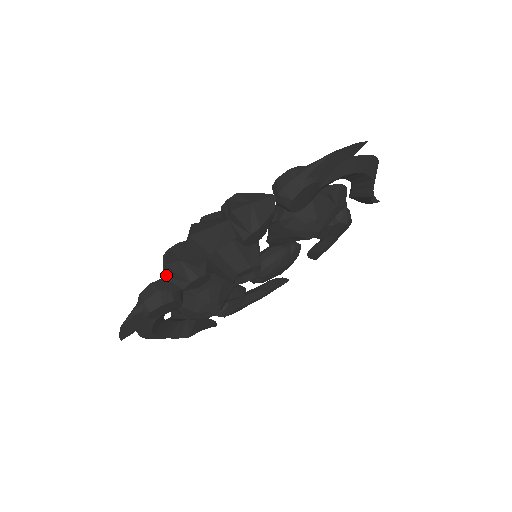
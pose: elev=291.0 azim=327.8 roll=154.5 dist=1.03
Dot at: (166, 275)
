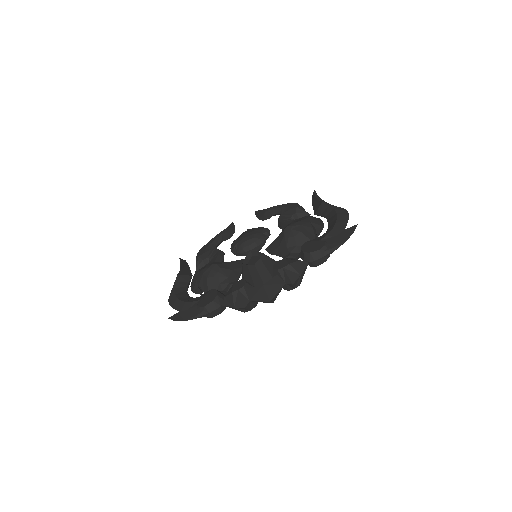
Dot at: (238, 308)
